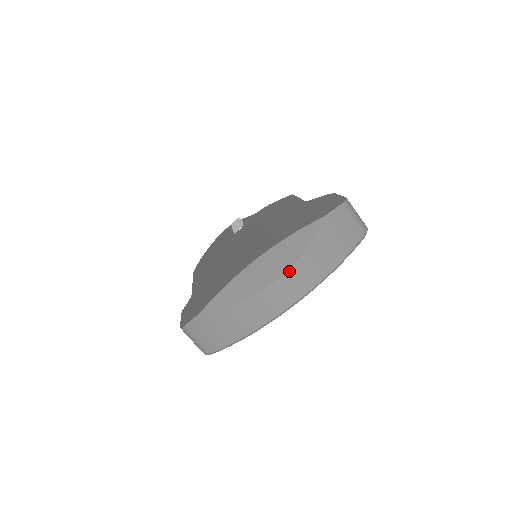
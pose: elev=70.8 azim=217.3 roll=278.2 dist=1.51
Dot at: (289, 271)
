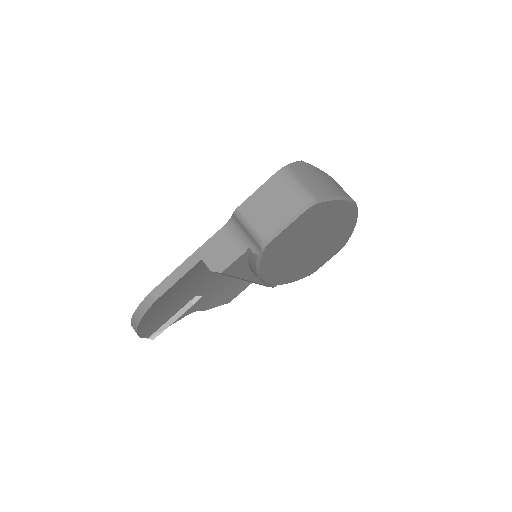
Dot at: occluded
